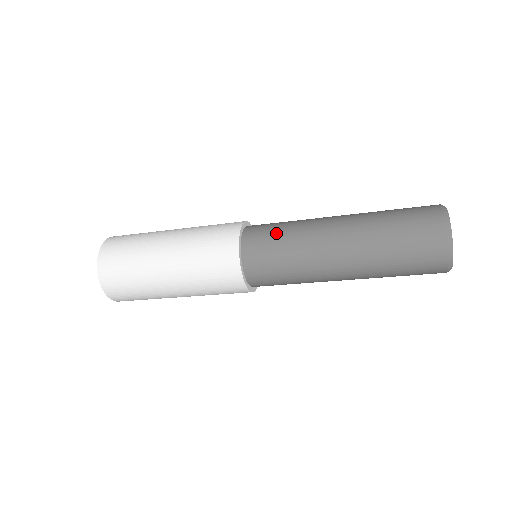
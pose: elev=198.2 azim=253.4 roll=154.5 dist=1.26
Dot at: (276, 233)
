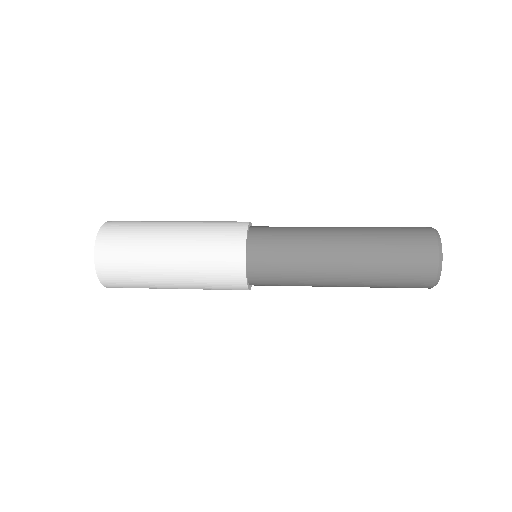
Dot at: (281, 252)
